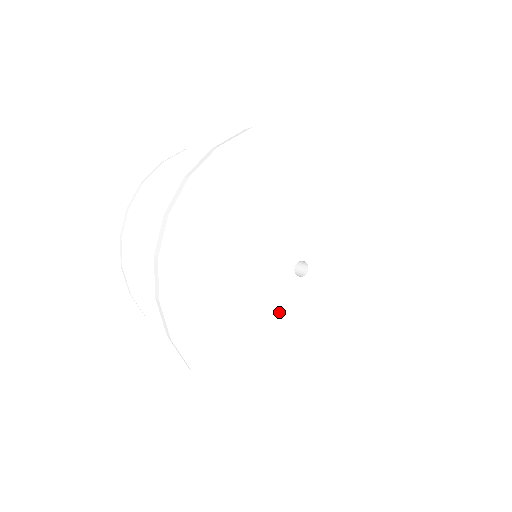
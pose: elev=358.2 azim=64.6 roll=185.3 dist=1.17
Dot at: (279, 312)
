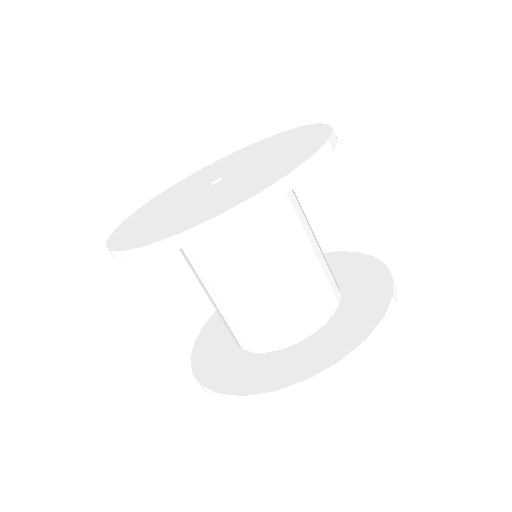
Dot at: occluded
